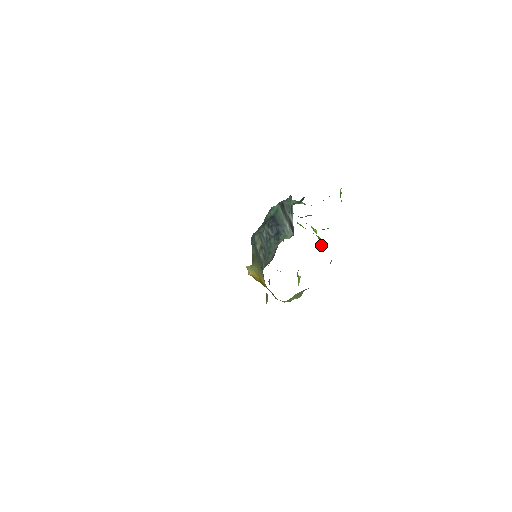
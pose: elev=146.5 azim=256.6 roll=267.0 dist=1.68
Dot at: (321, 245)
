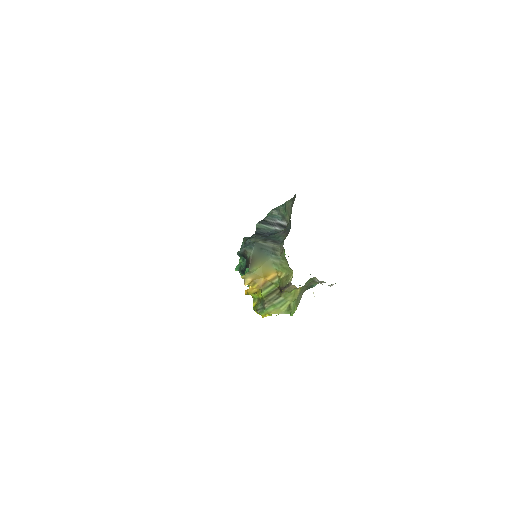
Dot at: occluded
